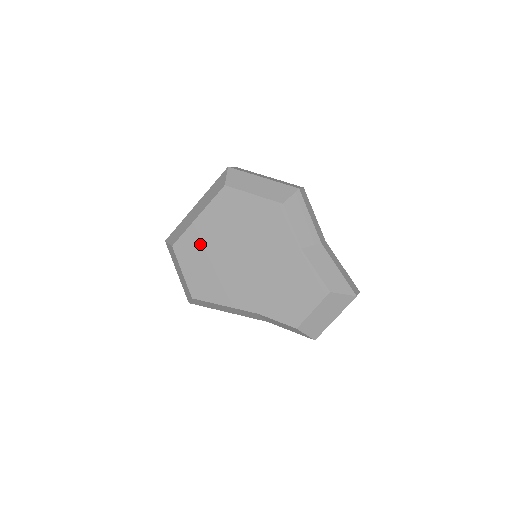
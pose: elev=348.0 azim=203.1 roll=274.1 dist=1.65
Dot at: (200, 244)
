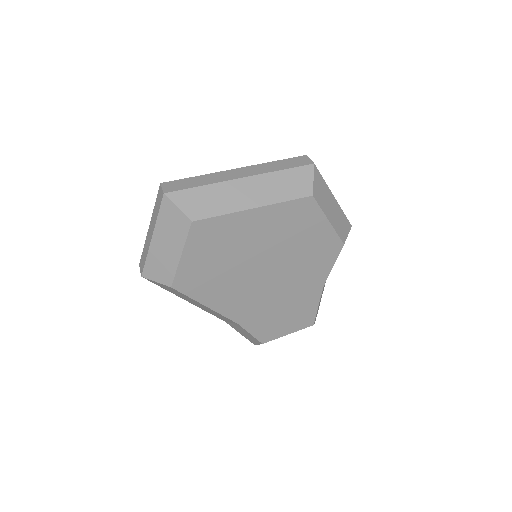
Dot at: (232, 238)
